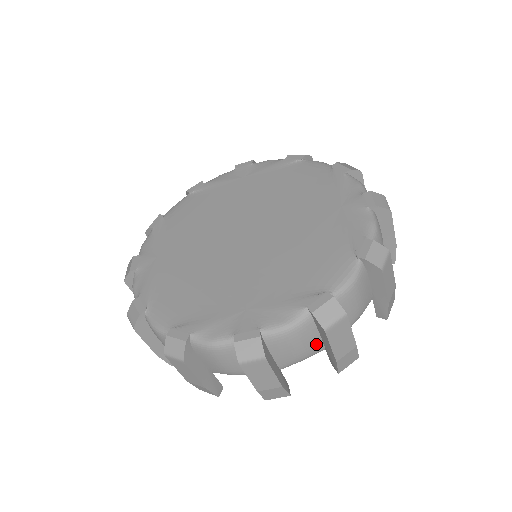
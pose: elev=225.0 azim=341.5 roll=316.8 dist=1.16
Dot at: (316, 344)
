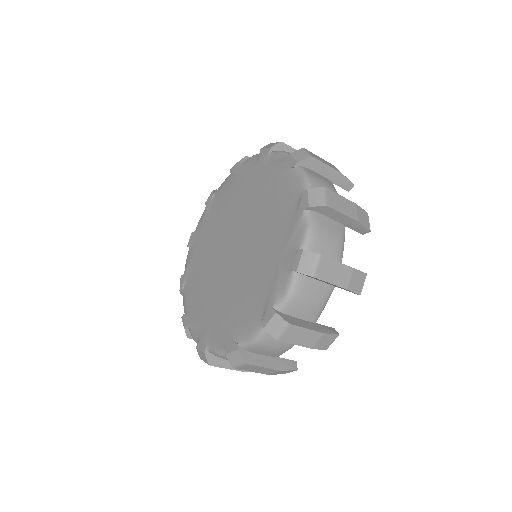
Dot at: (336, 226)
